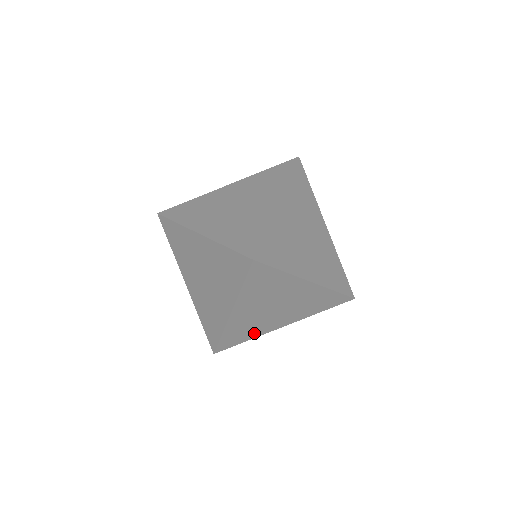
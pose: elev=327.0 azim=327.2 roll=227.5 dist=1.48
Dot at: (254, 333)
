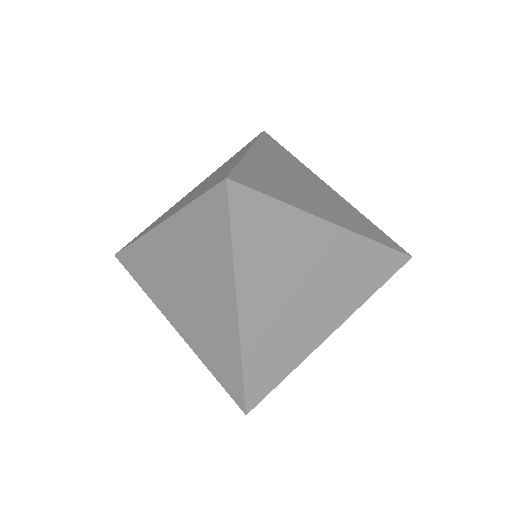
Dot at: (292, 355)
